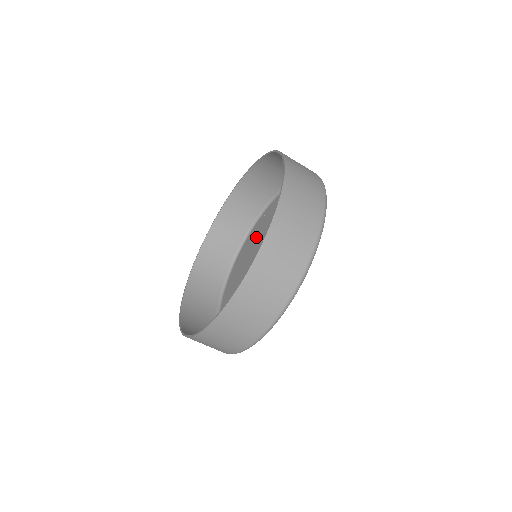
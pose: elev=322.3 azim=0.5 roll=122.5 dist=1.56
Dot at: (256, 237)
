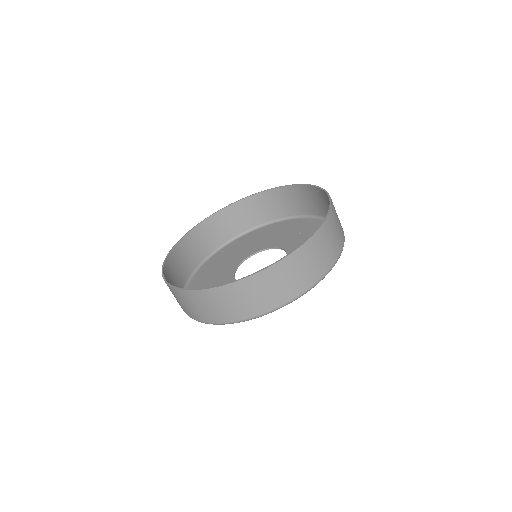
Dot at: (221, 262)
